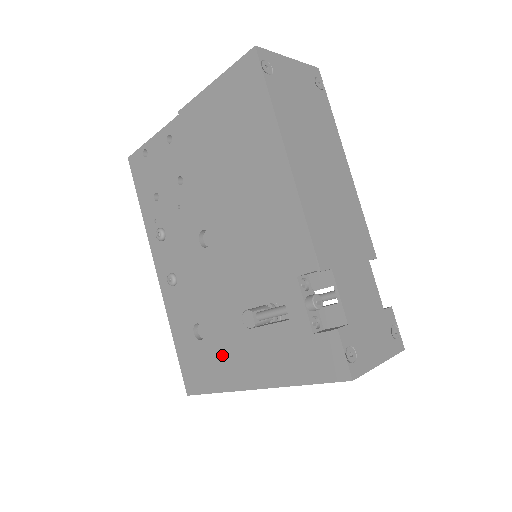
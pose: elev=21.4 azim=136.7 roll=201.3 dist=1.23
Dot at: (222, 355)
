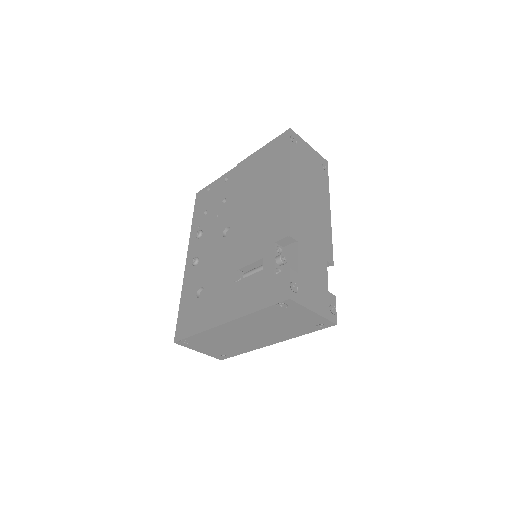
Dot at: (211, 305)
